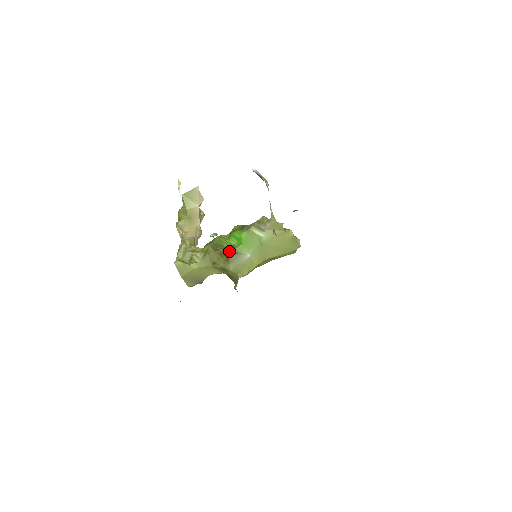
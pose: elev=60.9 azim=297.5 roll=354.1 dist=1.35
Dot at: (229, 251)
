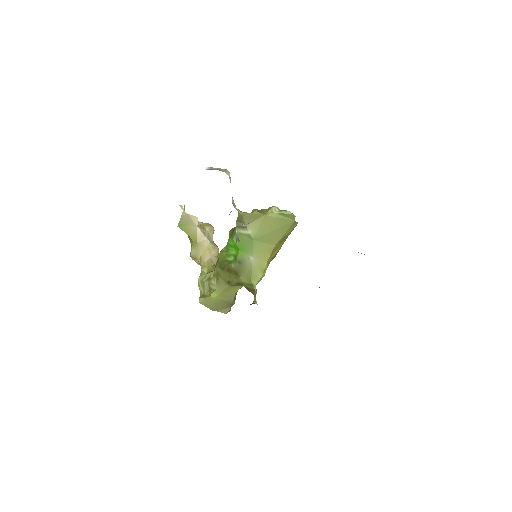
Dot at: (233, 264)
